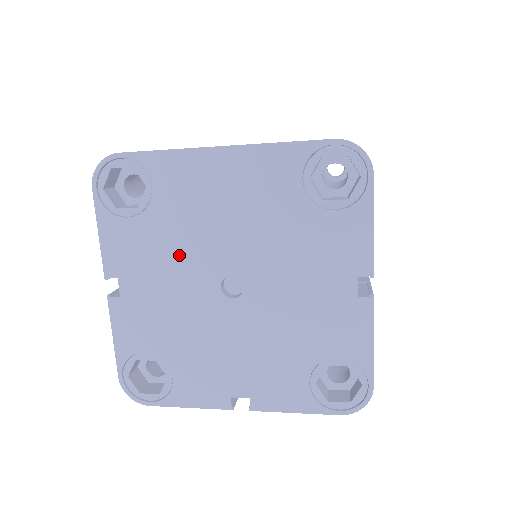
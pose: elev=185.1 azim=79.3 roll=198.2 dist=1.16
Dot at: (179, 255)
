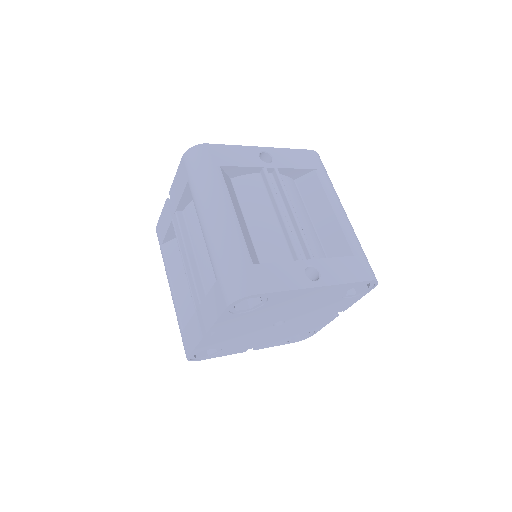
Dot at: (260, 320)
